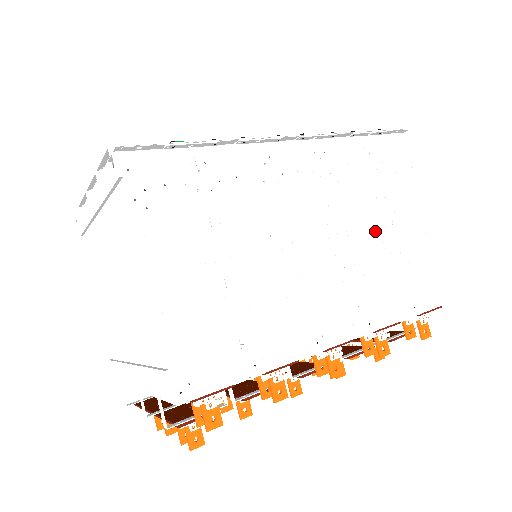
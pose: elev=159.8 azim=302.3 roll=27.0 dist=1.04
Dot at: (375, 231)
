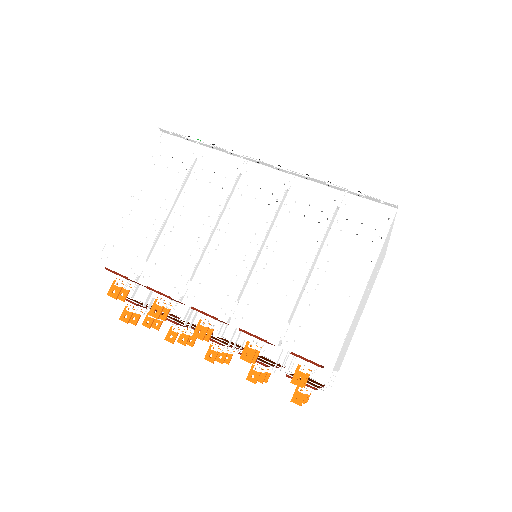
Dot at: (295, 263)
